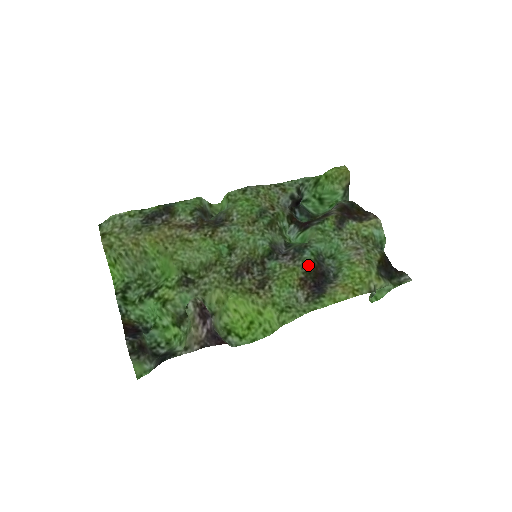
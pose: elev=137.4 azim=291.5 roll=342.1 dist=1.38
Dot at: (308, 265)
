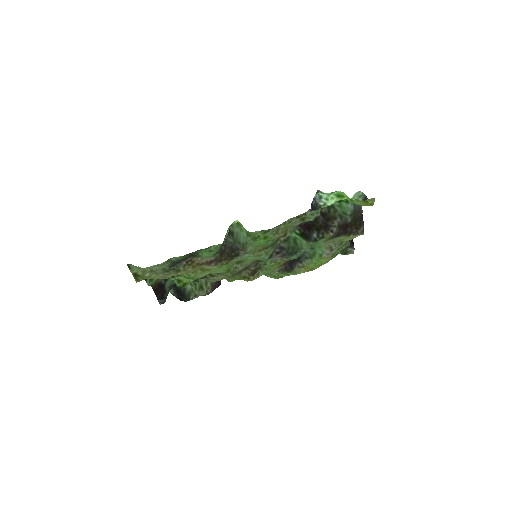
Dot at: occluded
